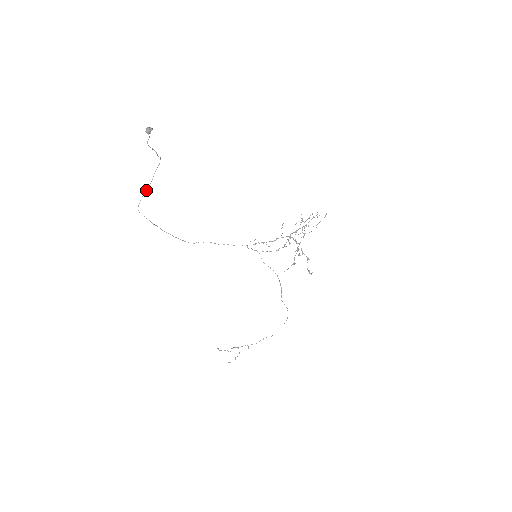
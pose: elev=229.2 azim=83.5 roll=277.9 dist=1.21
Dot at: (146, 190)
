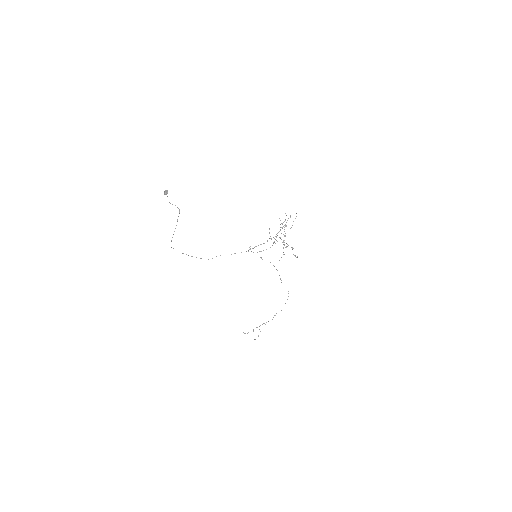
Dot at: occluded
